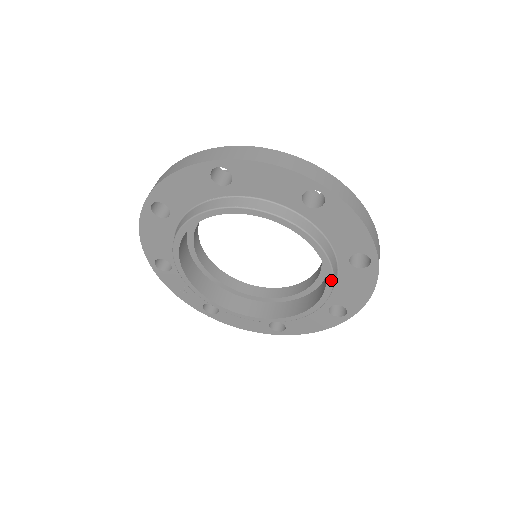
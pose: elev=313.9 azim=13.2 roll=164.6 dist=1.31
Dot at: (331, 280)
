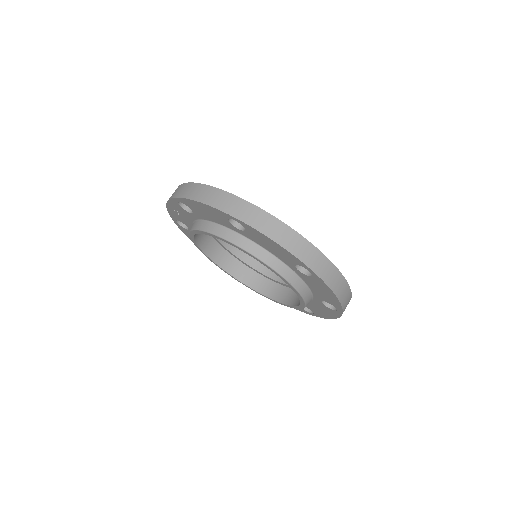
Dot at: occluded
